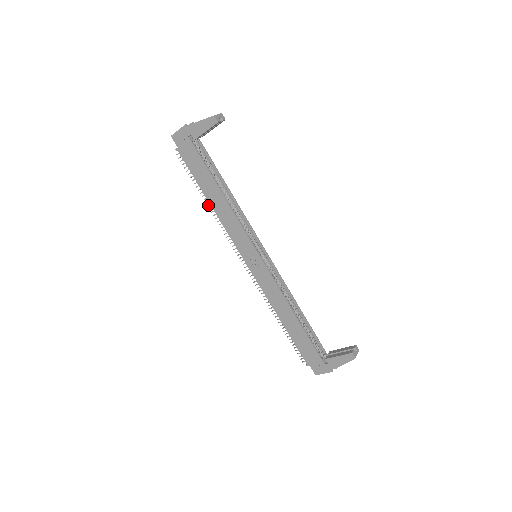
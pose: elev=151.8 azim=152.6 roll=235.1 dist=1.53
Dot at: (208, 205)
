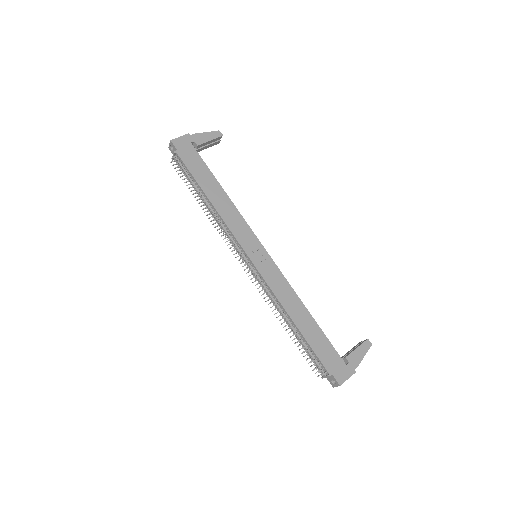
Dot at: occluded
